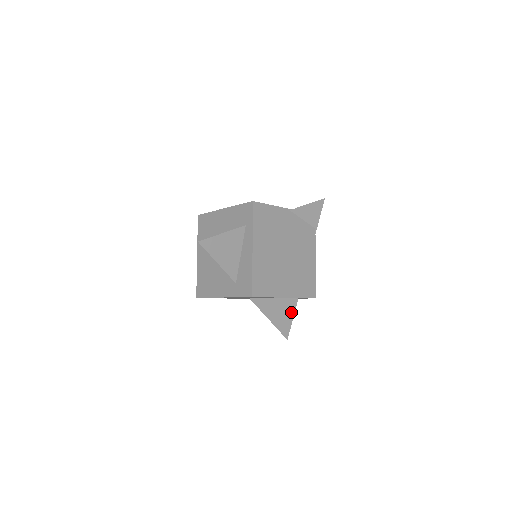
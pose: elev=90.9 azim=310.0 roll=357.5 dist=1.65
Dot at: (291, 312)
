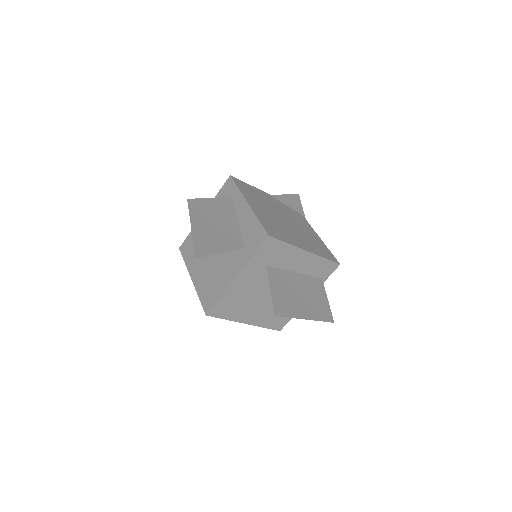
Dot at: (322, 292)
